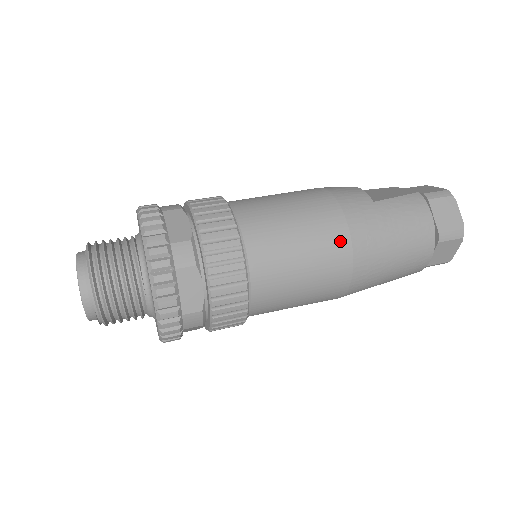
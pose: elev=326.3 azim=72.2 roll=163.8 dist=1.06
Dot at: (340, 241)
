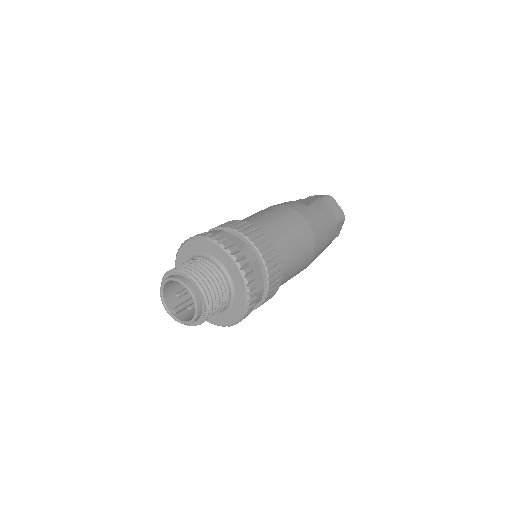
Dot at: (307, 230)
